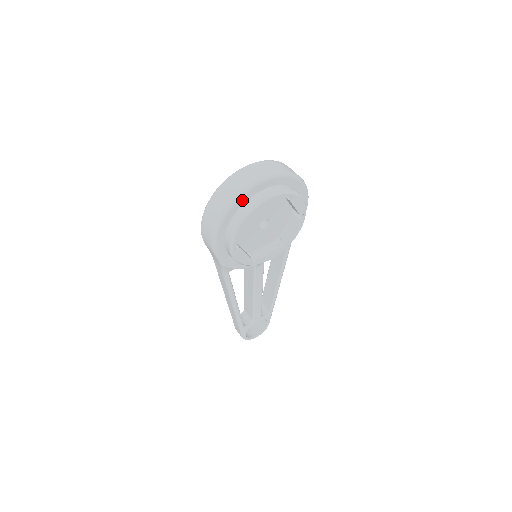
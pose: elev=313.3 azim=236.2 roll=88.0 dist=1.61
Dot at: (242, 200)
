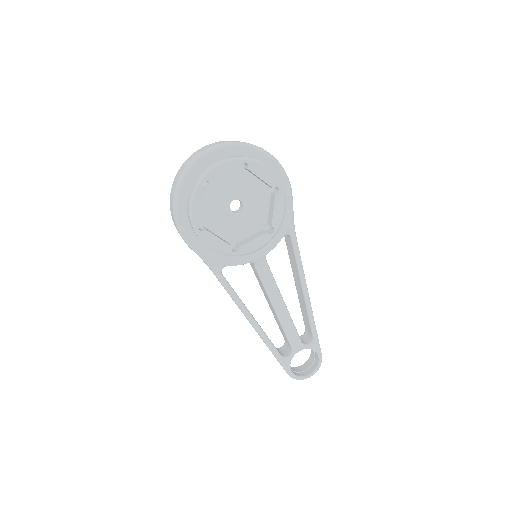
Dot at: (191, 175)
